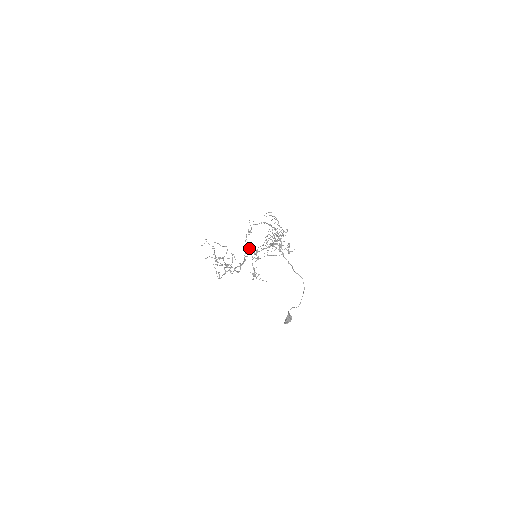
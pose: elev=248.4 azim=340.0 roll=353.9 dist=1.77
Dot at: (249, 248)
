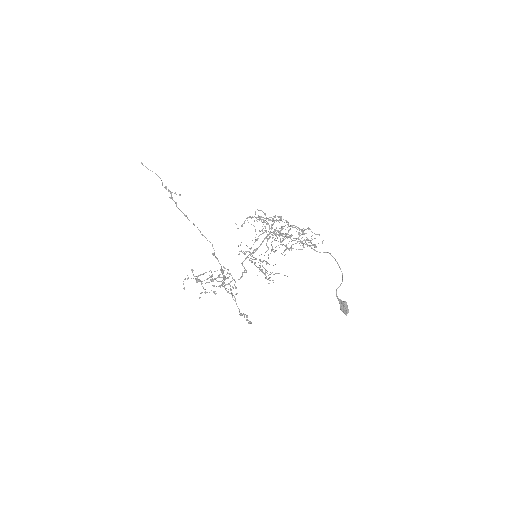
Dot at: (240, 251)
